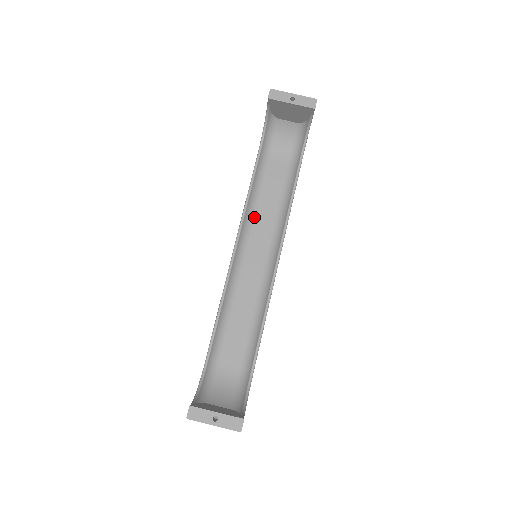
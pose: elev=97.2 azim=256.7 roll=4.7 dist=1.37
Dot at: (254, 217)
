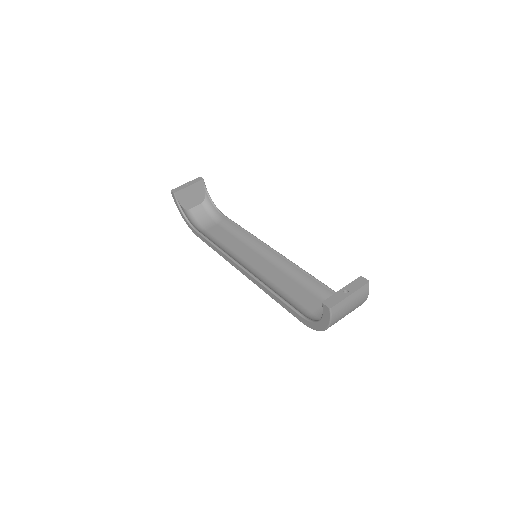
Dot at: (231, 252)
